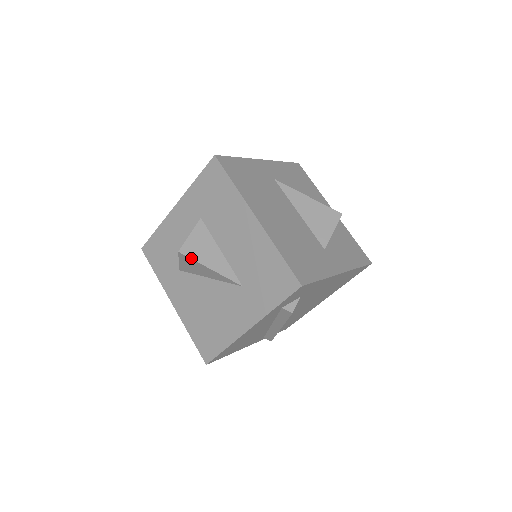
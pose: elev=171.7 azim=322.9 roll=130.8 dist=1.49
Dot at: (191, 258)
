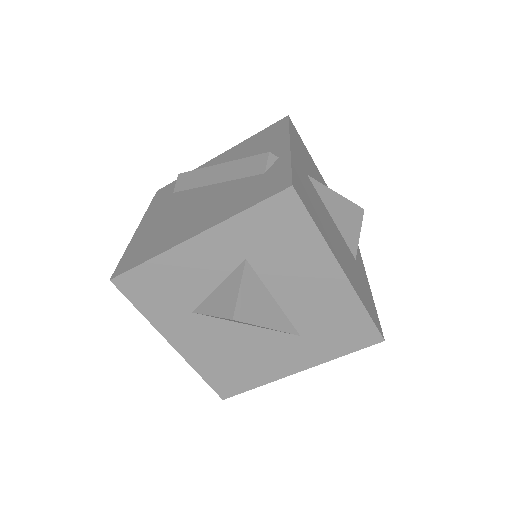
Dot at: (248, 323)
